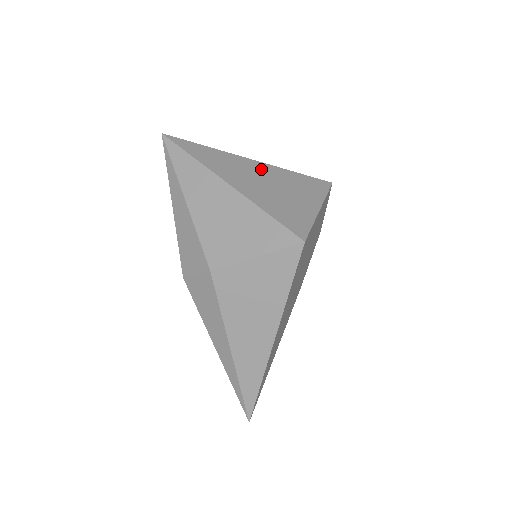
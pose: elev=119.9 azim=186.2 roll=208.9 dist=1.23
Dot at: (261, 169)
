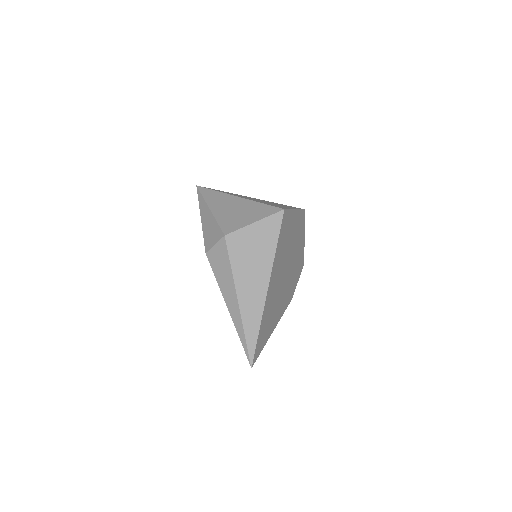
Dot at: (258, 199)
